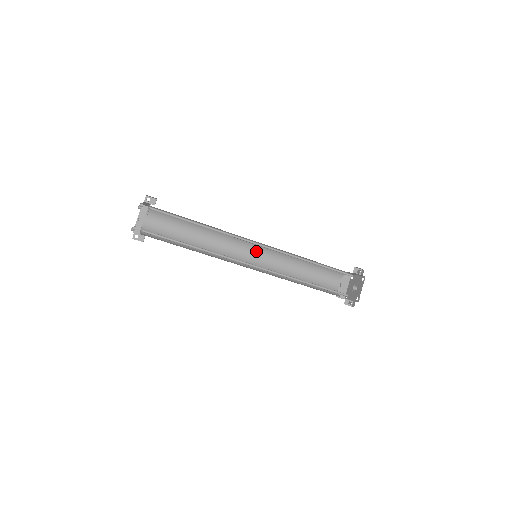
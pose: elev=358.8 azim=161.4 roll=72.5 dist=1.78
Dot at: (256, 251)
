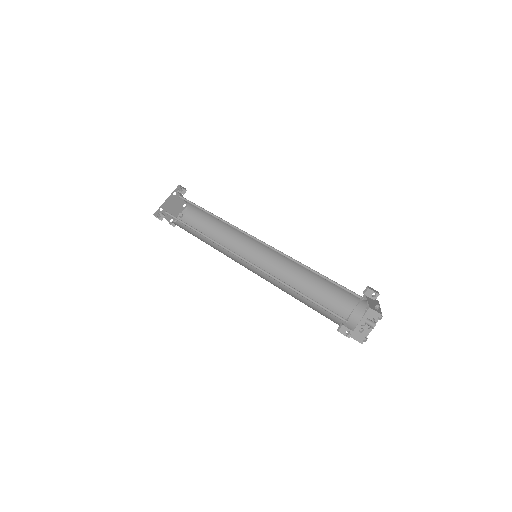
Dot at: (267, 259)
